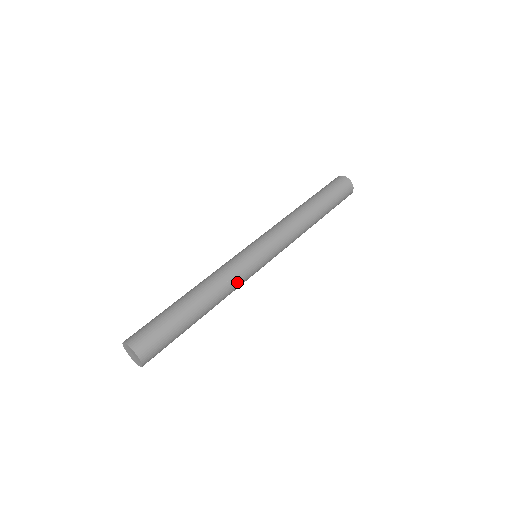
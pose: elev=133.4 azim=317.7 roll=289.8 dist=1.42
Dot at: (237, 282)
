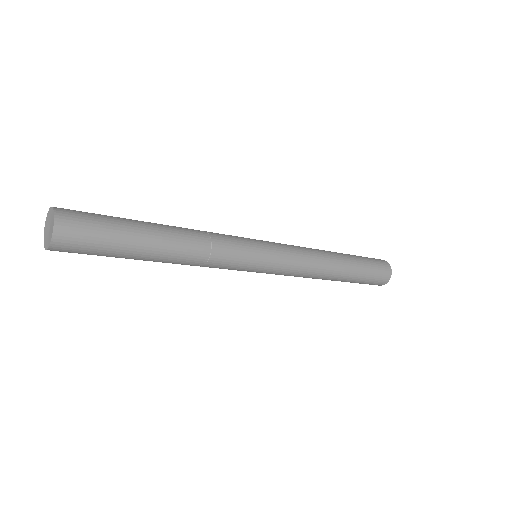
Dot at: (219, 236)
